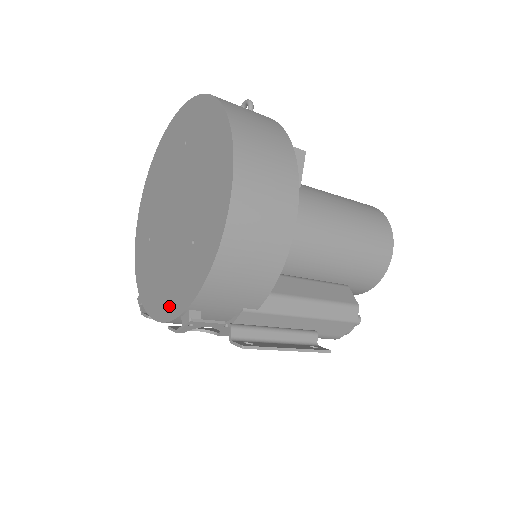
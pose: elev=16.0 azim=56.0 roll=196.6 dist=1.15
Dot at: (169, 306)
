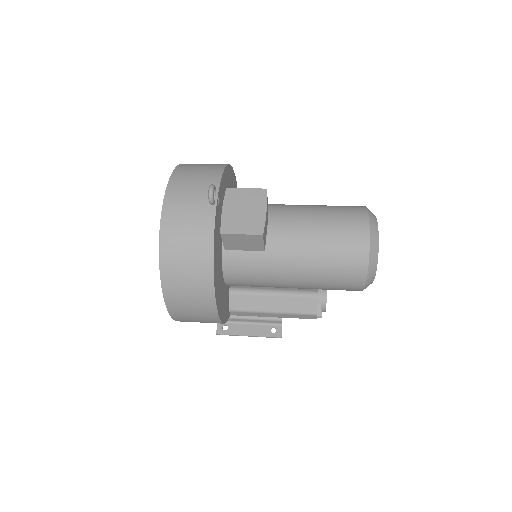
Dot at: occluded
